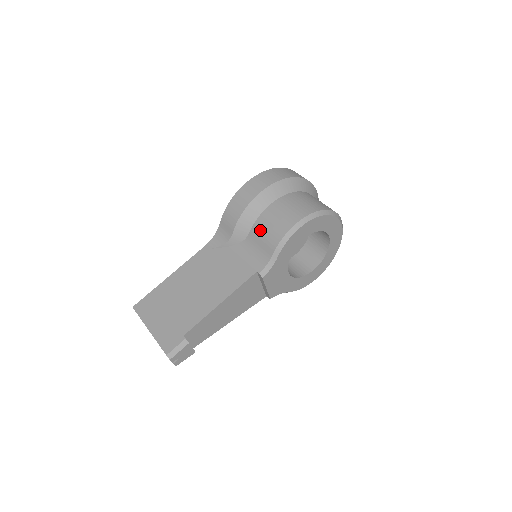
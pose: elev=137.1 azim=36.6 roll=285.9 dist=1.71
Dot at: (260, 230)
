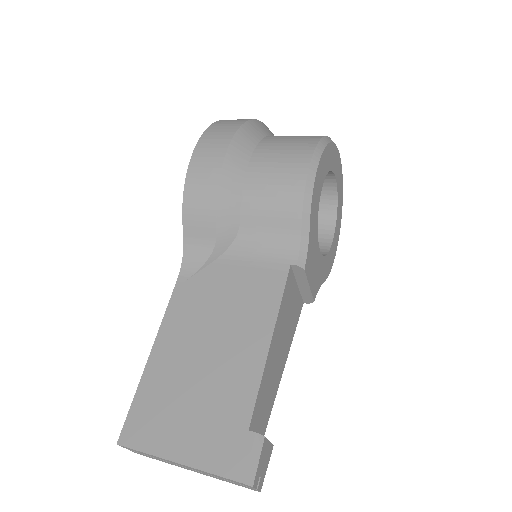
Dot at: (258, 204)
